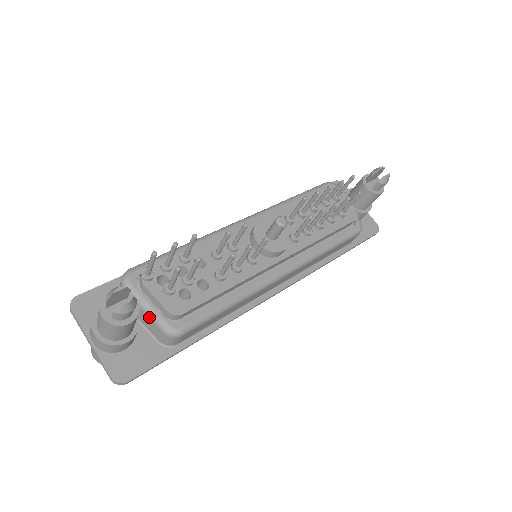
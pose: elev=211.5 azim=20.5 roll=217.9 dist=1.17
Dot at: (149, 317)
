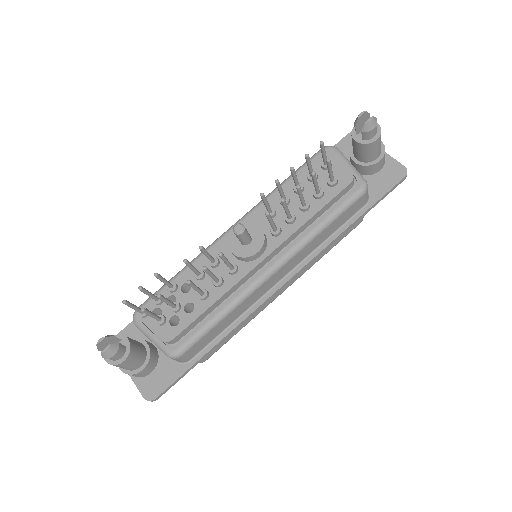
Dot at: occluded
